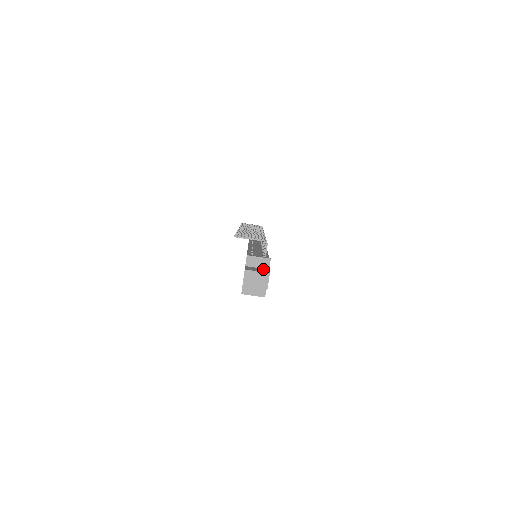
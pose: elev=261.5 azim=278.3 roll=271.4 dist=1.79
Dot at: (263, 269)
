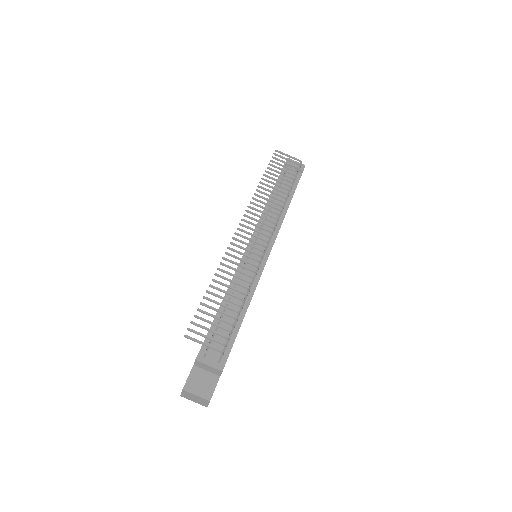
Dot at: (211, 379)
